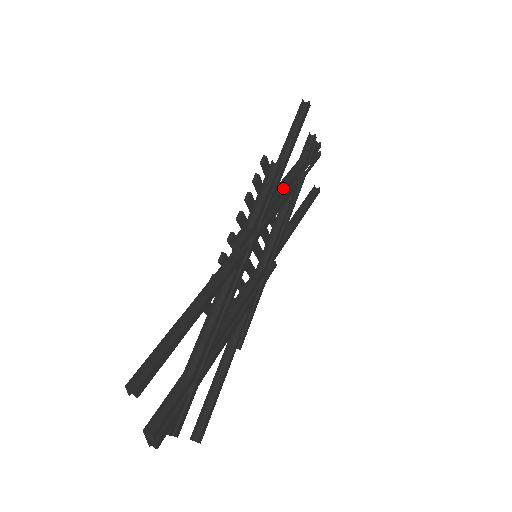
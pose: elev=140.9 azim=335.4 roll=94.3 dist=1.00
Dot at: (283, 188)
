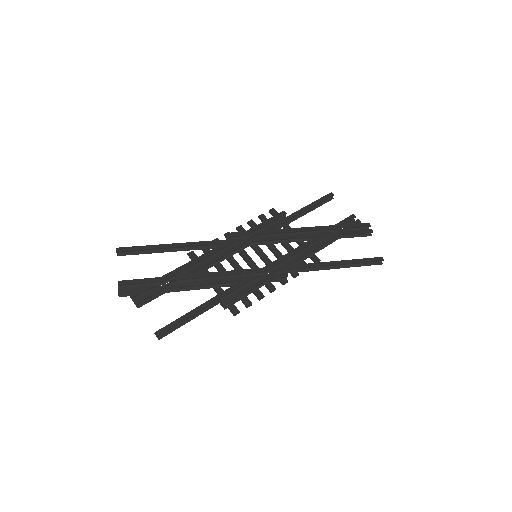
Dot at: (295, 228)
